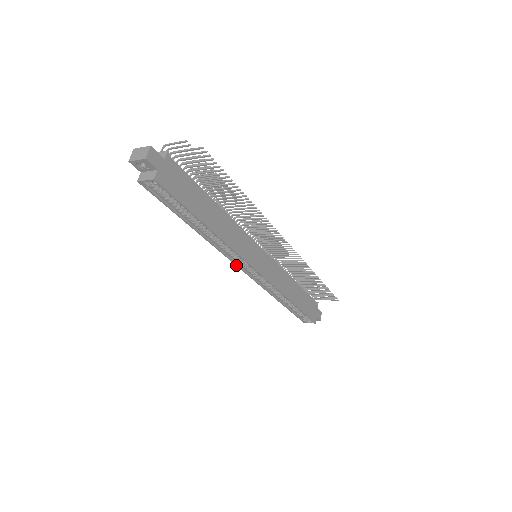
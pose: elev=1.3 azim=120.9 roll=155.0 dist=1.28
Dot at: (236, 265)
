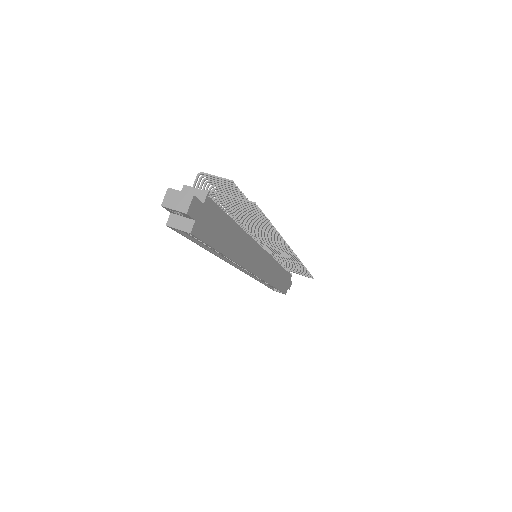
Dot at: (235, 267)
